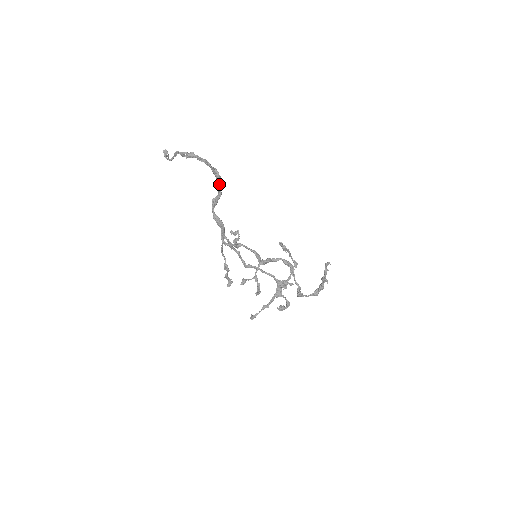
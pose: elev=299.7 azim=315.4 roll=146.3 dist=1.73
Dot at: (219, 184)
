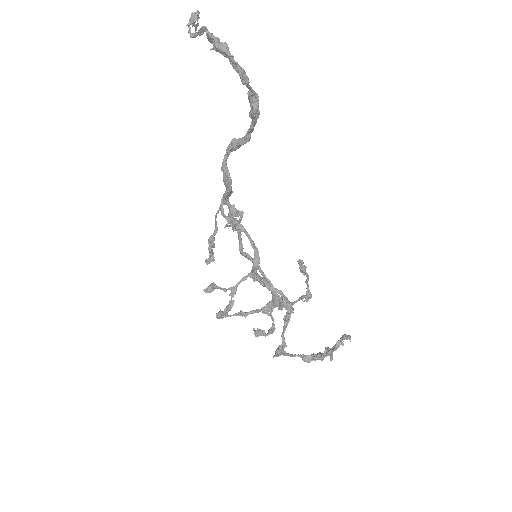
Dot at: (252, 122)
